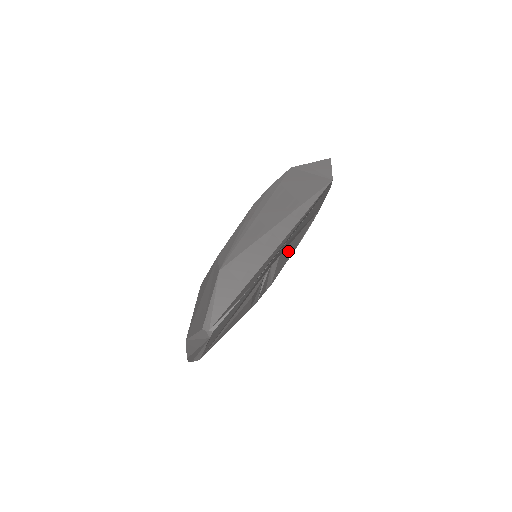
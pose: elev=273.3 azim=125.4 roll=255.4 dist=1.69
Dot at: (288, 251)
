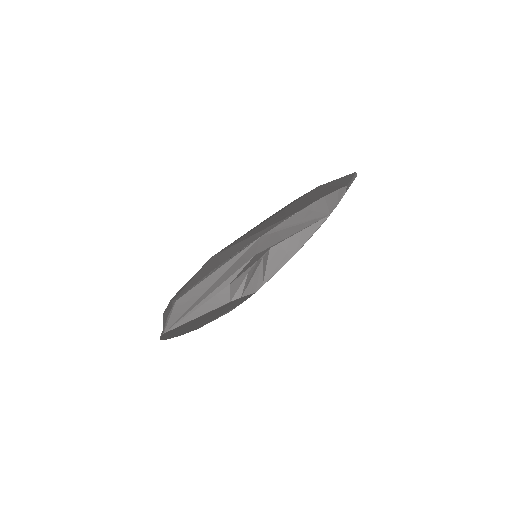
Dot at: (284, 250)
